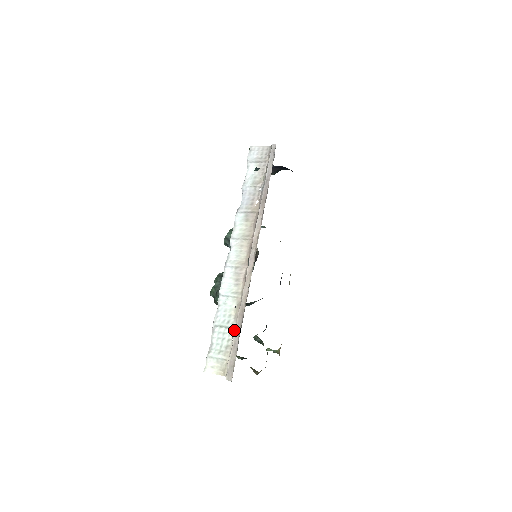
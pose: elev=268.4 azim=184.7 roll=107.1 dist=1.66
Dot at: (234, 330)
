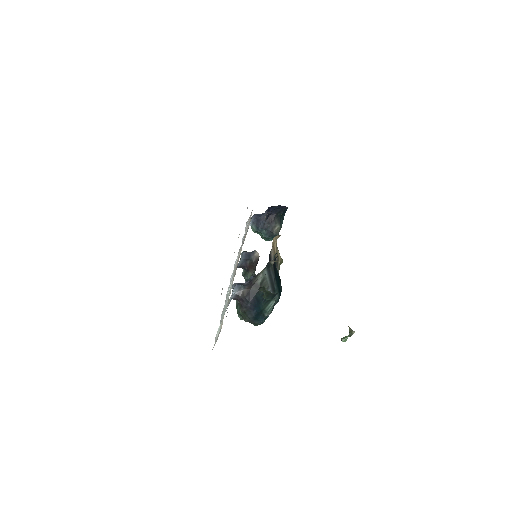
Dot at: occluded
